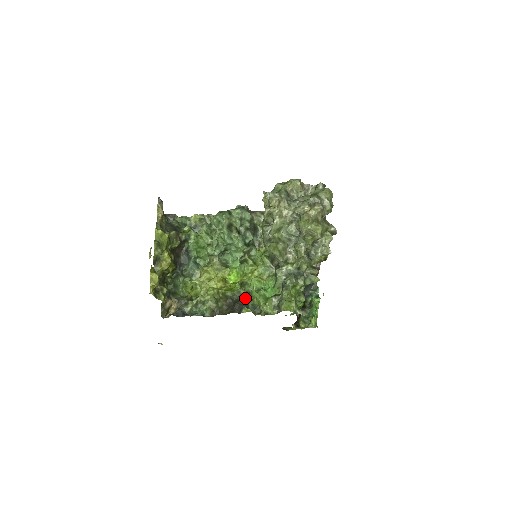
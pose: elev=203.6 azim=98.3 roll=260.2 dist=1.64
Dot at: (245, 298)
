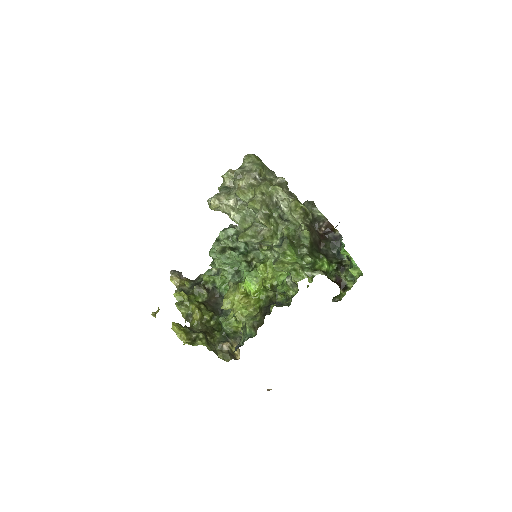
Dot at: (276, 298)
